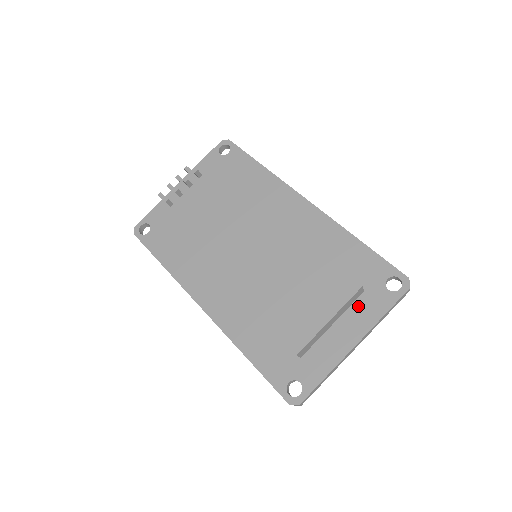
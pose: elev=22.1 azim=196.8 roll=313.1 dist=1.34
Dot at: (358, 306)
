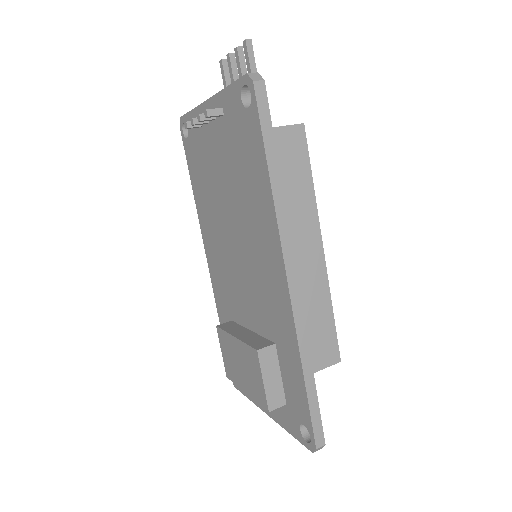
Dot at: occluded
